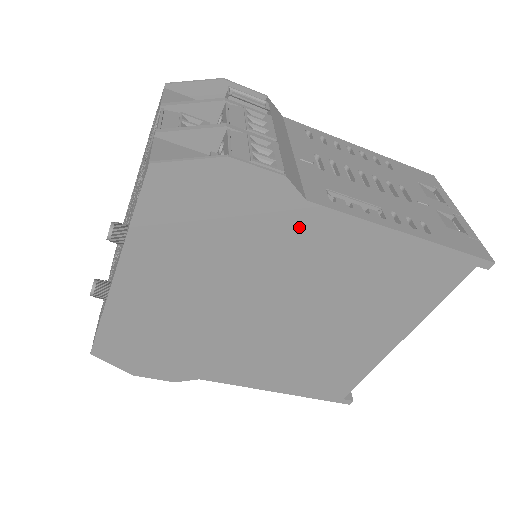
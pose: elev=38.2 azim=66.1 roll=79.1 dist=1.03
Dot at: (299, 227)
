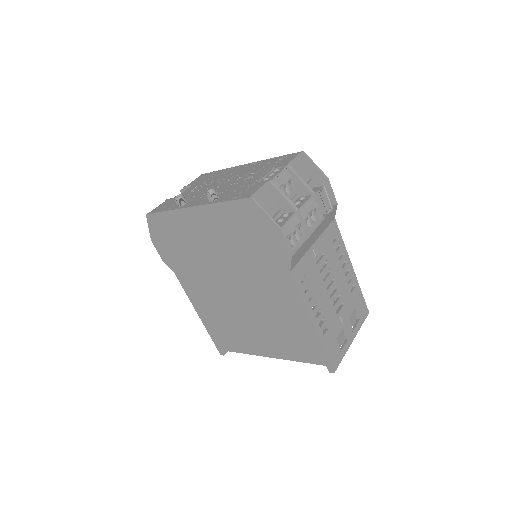
Dot at: (278, 276)
